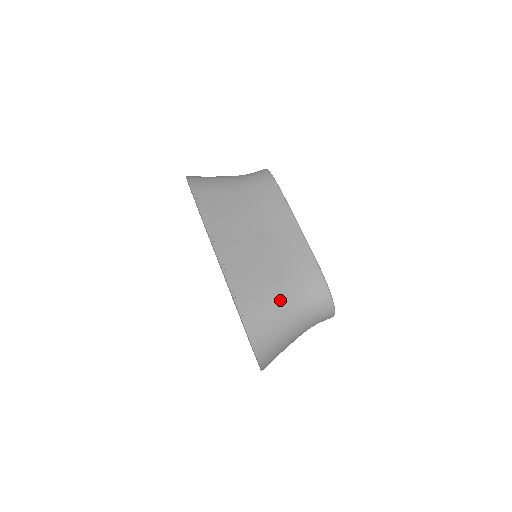
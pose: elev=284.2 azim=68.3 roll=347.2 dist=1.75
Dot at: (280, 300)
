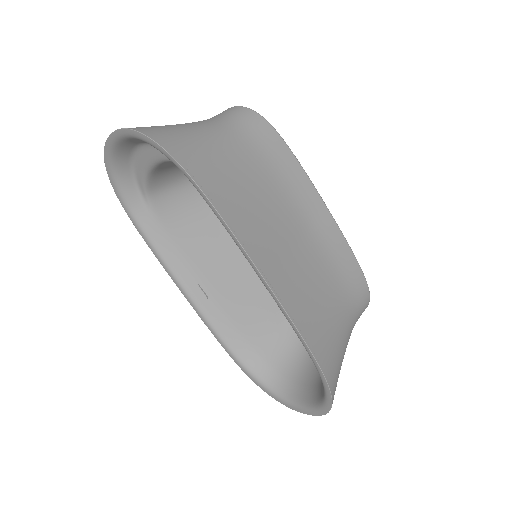
Dot at: (343, 332)
